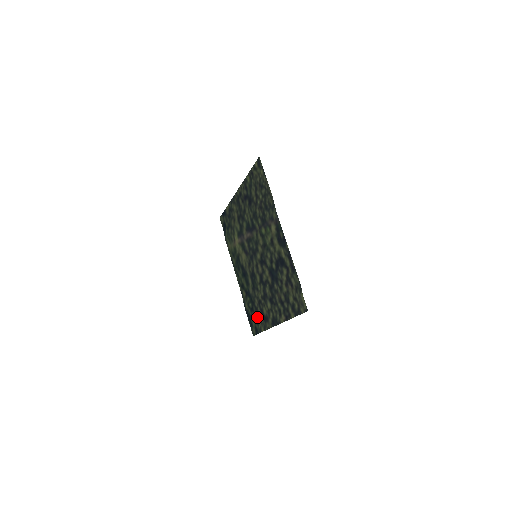
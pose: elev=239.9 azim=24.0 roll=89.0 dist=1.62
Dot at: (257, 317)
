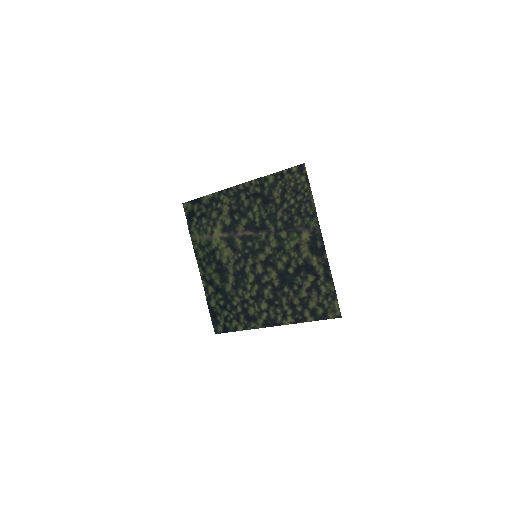
Dot at: (232, 316)
